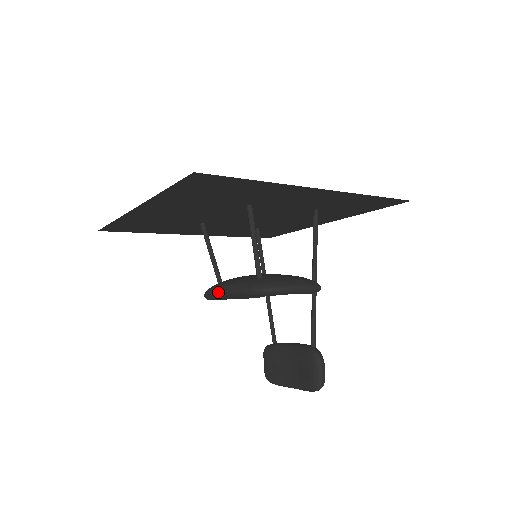
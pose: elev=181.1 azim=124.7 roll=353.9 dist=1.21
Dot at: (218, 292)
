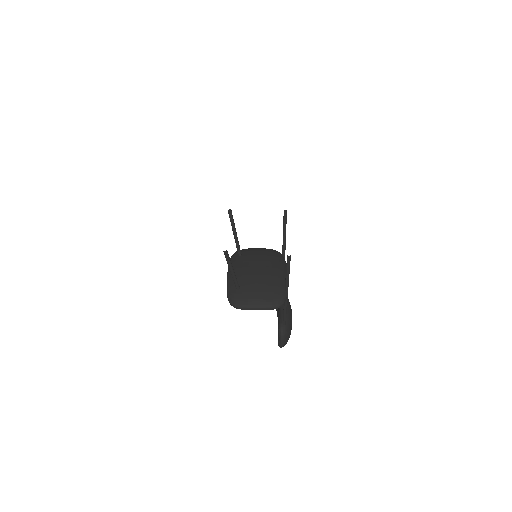
Dot at: occluded
